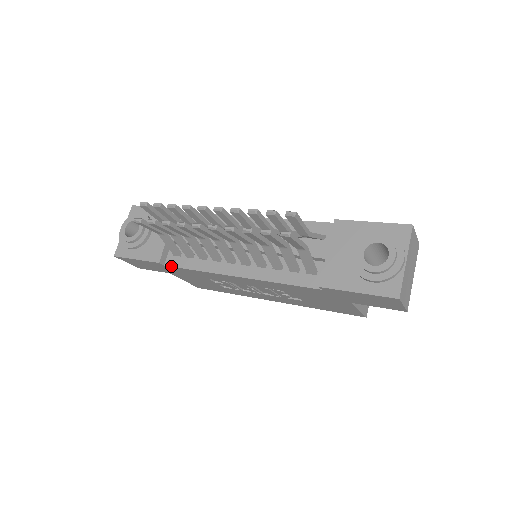
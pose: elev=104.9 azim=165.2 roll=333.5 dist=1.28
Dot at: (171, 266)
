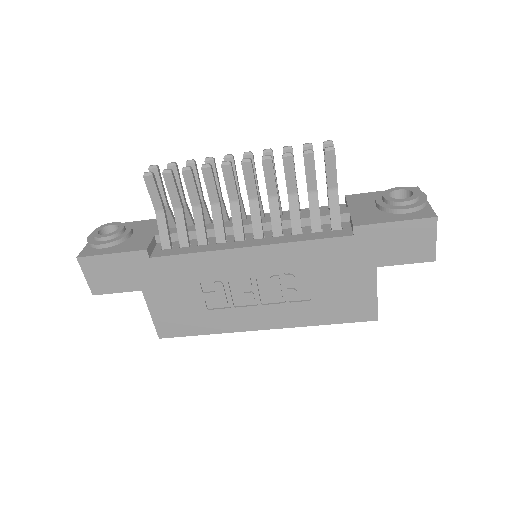
Dot at: (160, 256)
